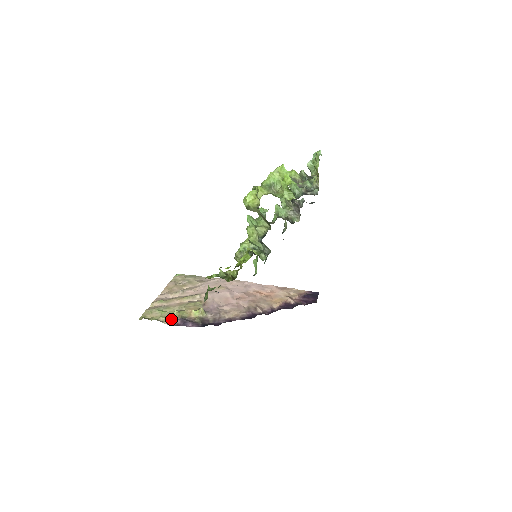
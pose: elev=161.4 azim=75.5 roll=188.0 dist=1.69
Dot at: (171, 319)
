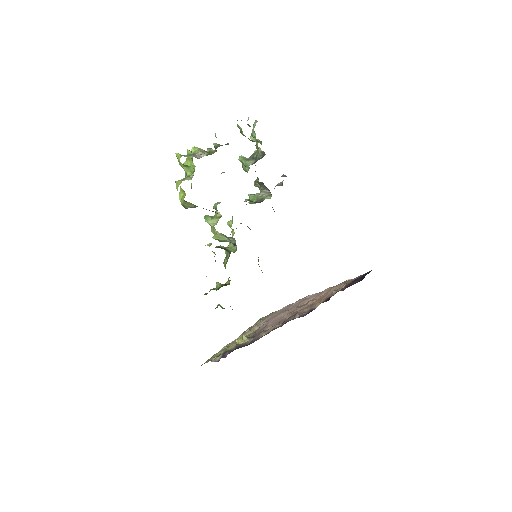
Dot at: (219, 356)
